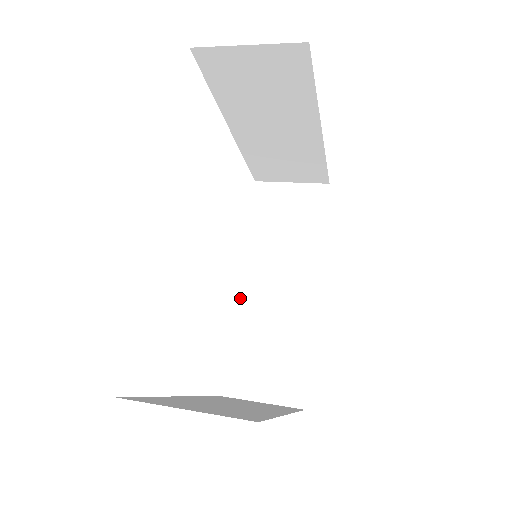
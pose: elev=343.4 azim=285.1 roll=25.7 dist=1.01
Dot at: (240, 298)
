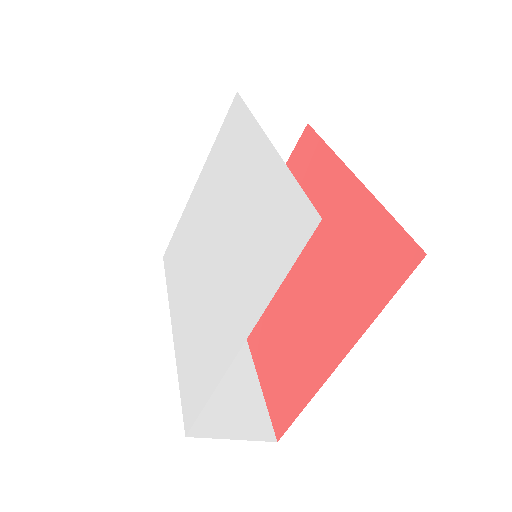
Dot at: occluded
